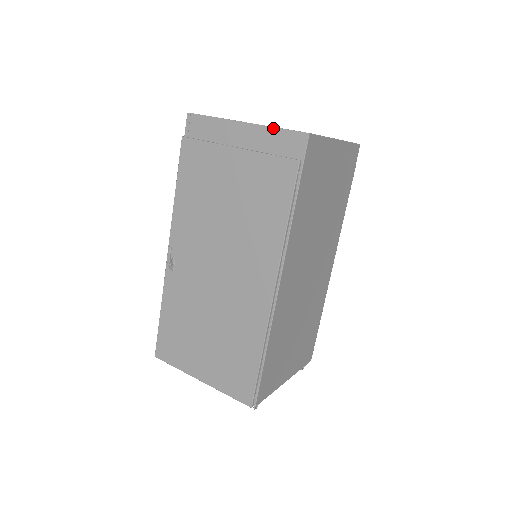
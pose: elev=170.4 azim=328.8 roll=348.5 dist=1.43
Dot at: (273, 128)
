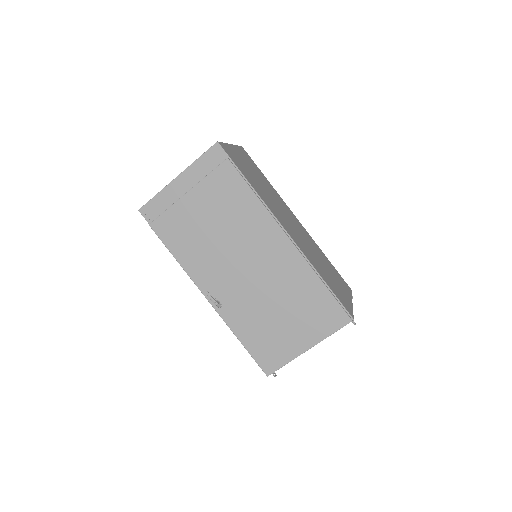
Dot at: (196, 161)
